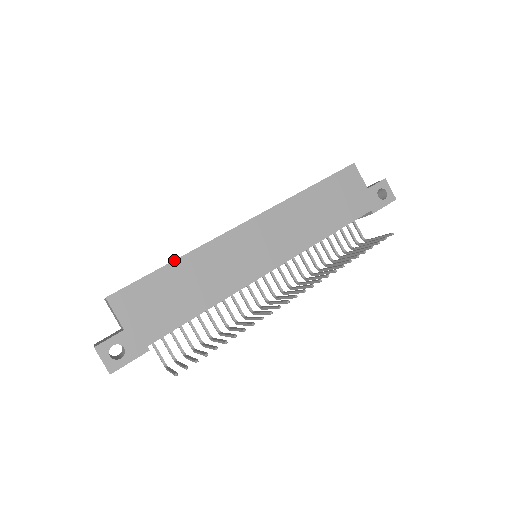
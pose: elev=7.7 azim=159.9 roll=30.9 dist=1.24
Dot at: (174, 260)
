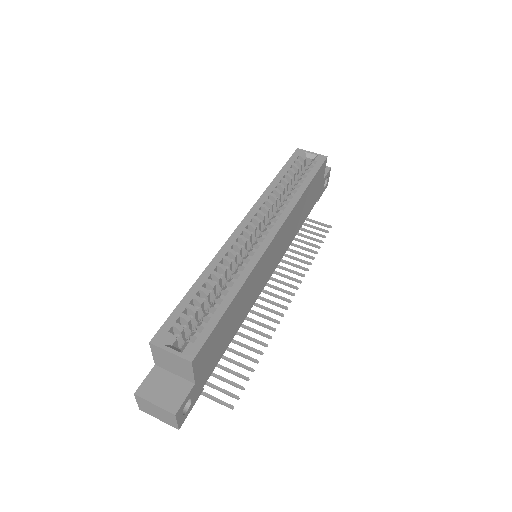
Dot at: (235, 296)
